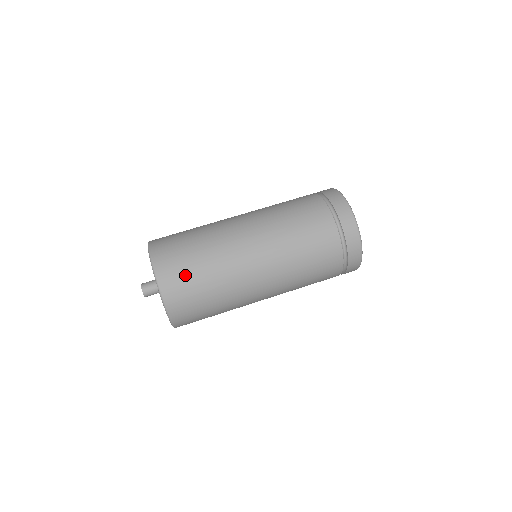
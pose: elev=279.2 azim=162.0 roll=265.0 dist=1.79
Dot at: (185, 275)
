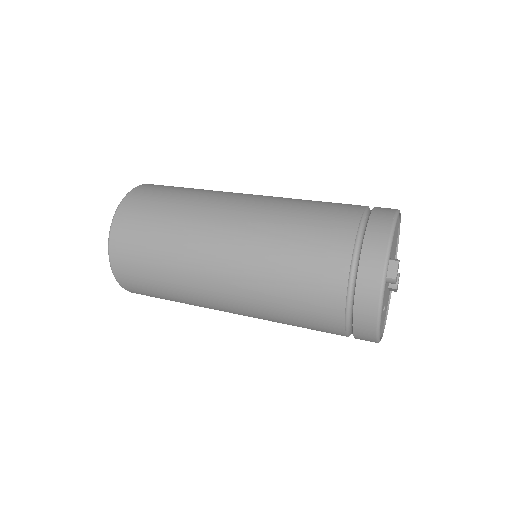
Dot at: (139, 232)
